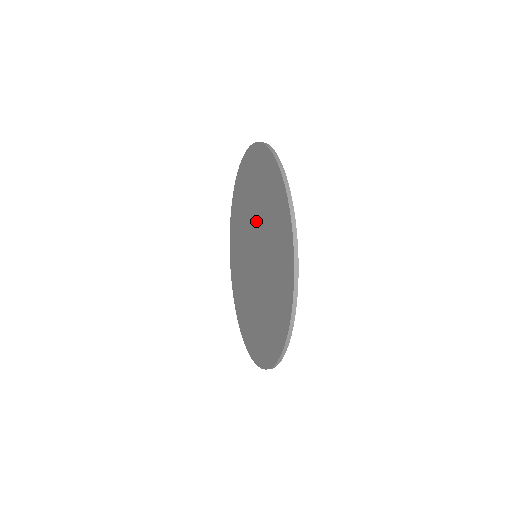
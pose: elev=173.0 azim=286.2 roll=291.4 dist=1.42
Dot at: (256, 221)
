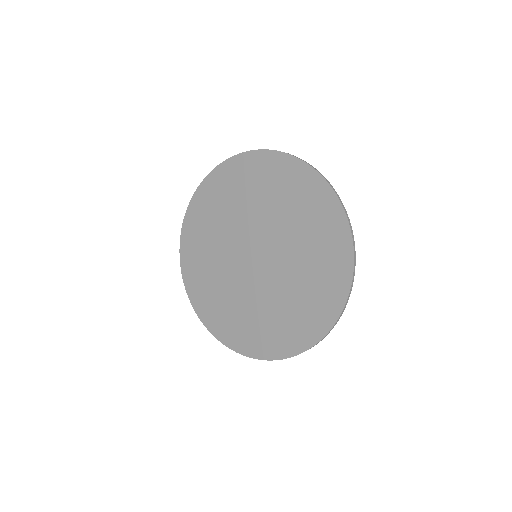
Dot at: (241, 226)
